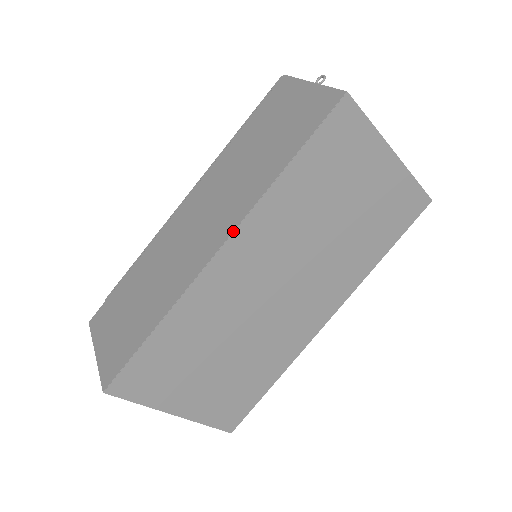
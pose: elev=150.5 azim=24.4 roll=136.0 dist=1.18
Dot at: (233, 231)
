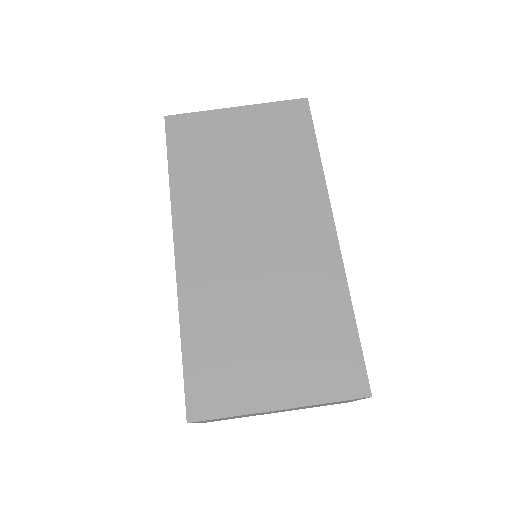
Dot at: (173, 233)
